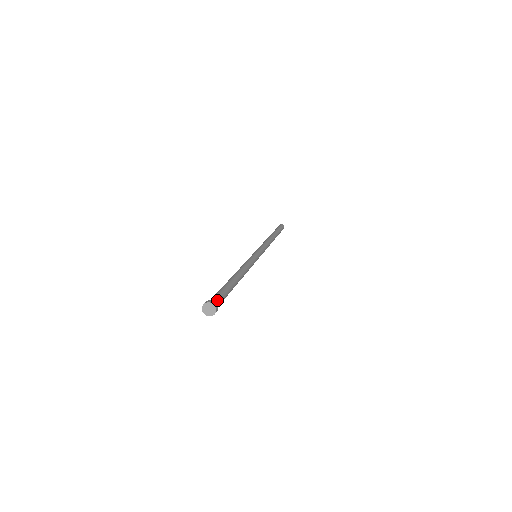
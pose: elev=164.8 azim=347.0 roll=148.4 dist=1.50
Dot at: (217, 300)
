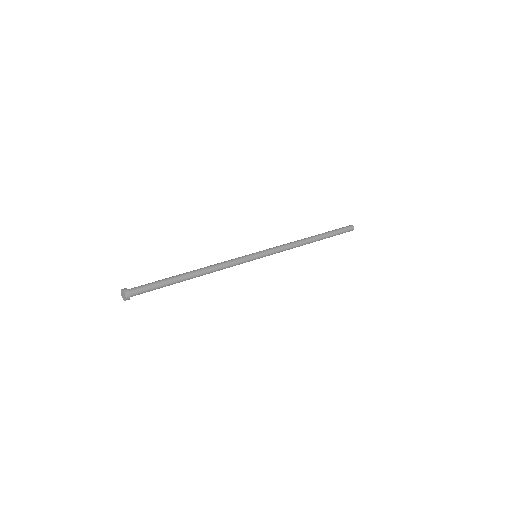
Dot at: (136, 288)
